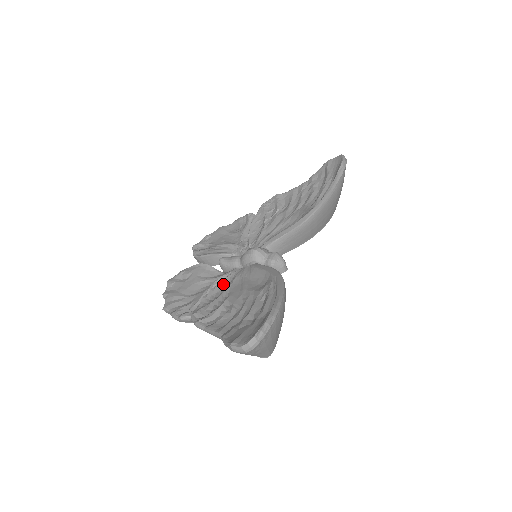
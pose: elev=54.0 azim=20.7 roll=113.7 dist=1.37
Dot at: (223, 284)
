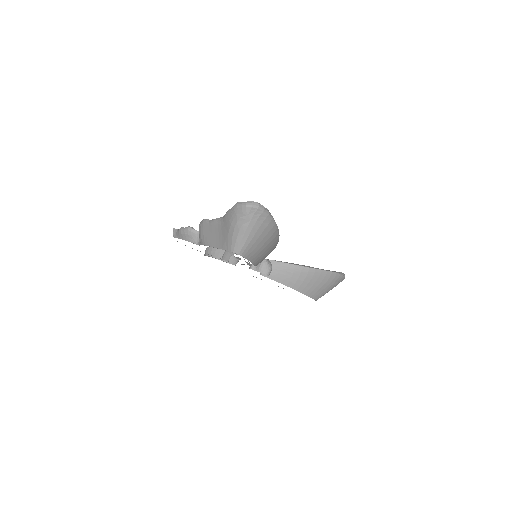
Dot at: occluded
